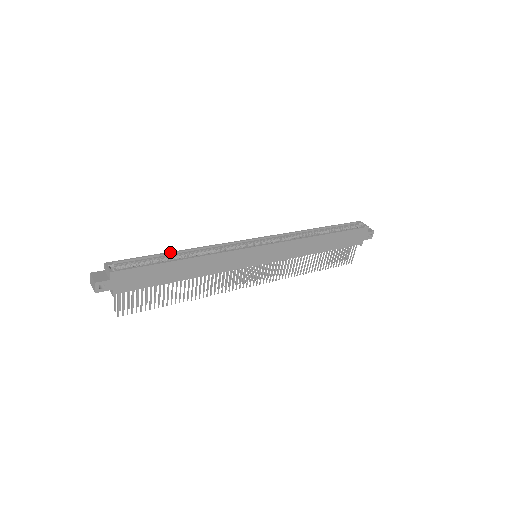
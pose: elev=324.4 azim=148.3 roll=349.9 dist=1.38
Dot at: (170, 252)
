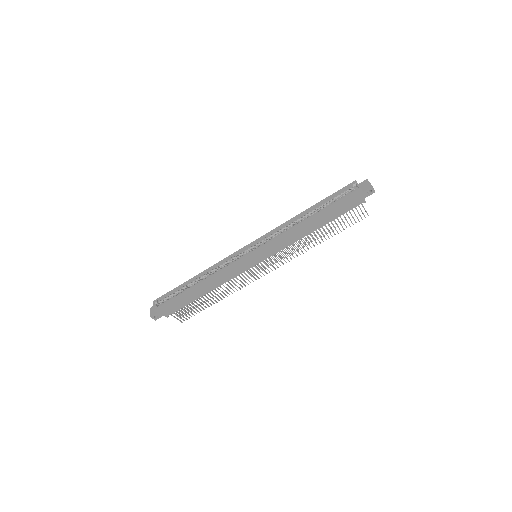
Dot at: (188, 280)
